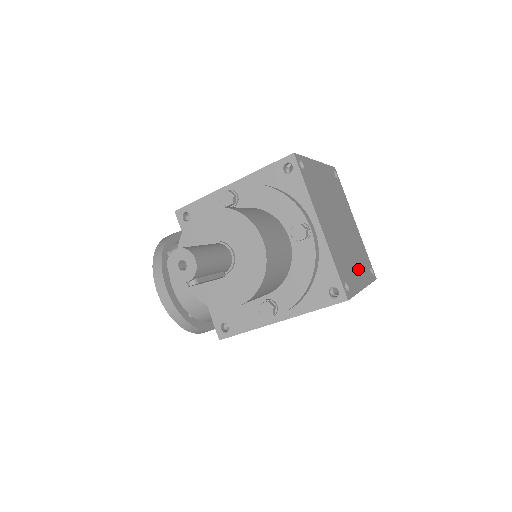
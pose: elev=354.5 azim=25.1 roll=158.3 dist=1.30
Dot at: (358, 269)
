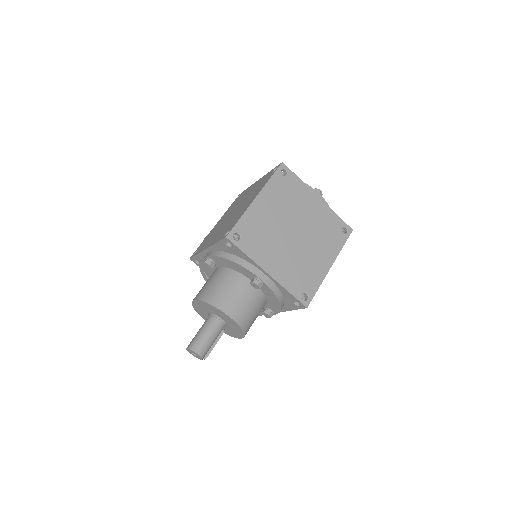
Dot at: (322, 255)
